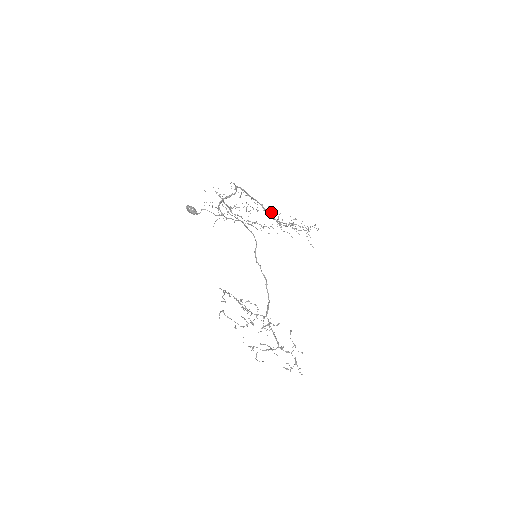
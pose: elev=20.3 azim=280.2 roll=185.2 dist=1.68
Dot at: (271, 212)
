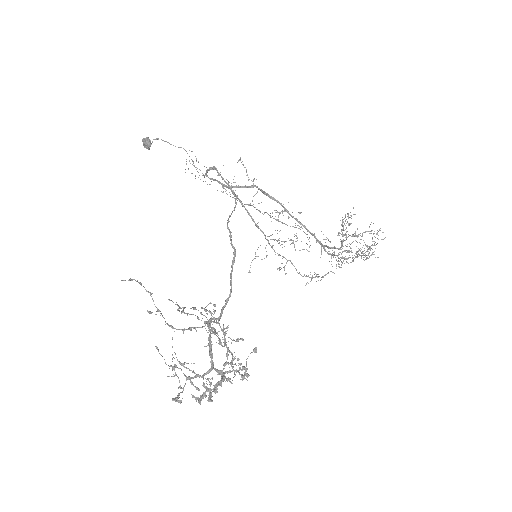
Dot at: occluded
